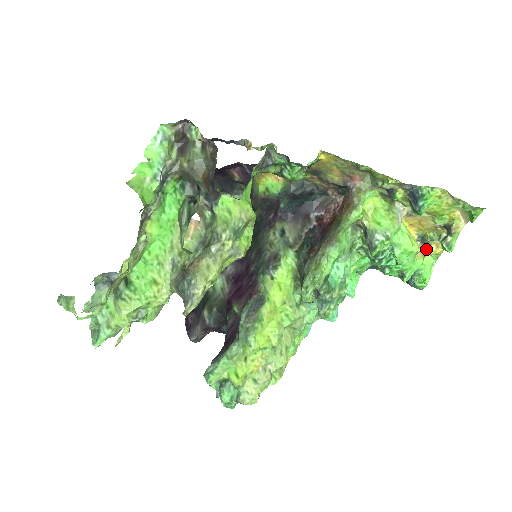
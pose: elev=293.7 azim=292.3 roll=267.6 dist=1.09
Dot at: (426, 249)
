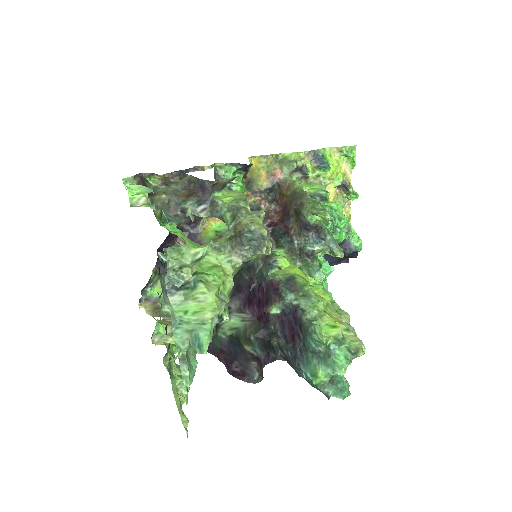
Dot at: occluded
